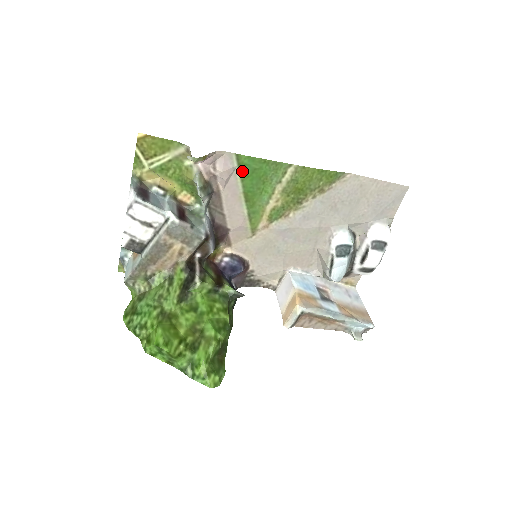
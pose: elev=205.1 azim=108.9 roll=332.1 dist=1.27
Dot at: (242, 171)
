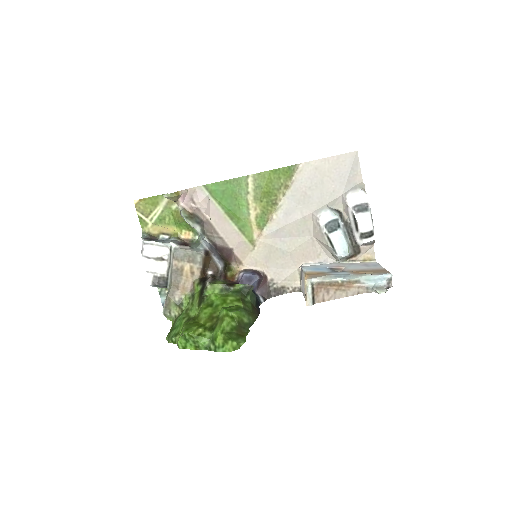
Dot at: (215, 197)
